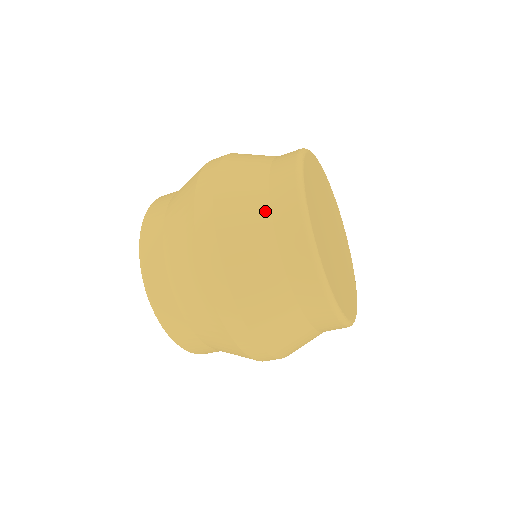
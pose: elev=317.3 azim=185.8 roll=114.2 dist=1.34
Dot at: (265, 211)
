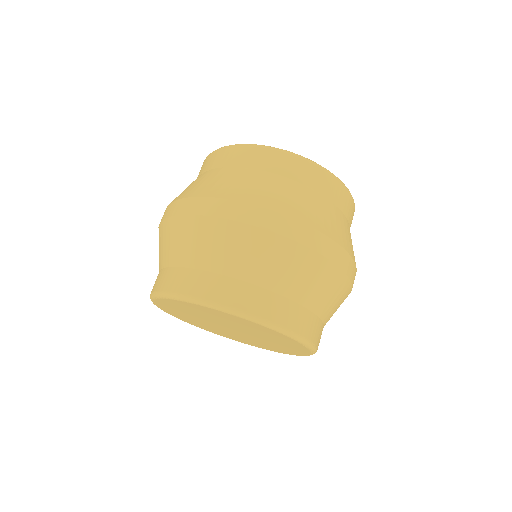
Dot at: (263, 174)
